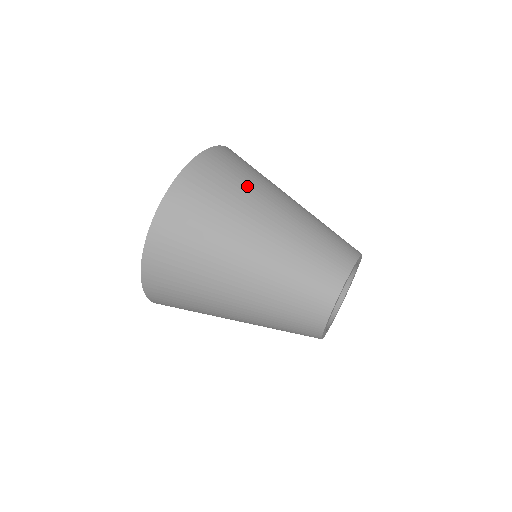
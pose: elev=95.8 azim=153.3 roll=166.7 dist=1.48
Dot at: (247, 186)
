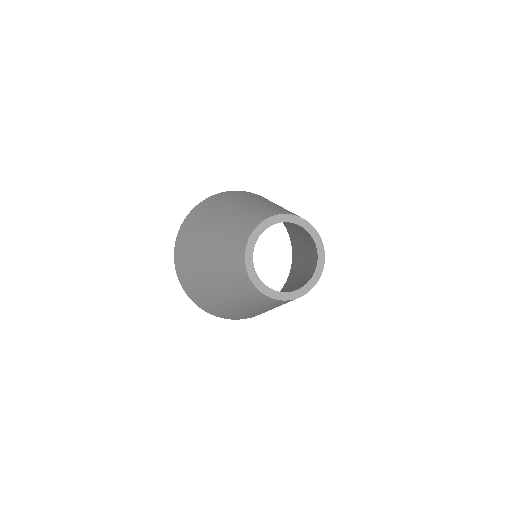
Dot at: (233, 199)
